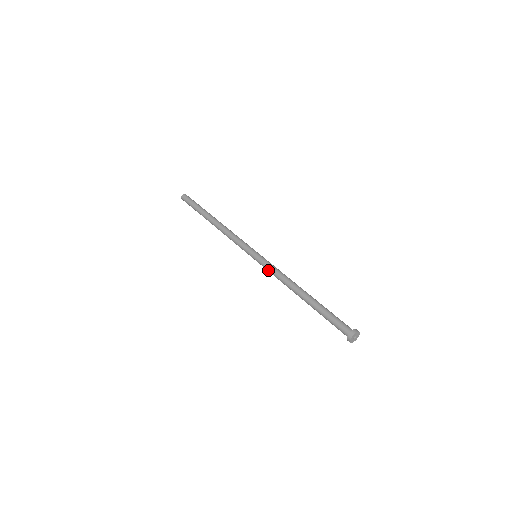
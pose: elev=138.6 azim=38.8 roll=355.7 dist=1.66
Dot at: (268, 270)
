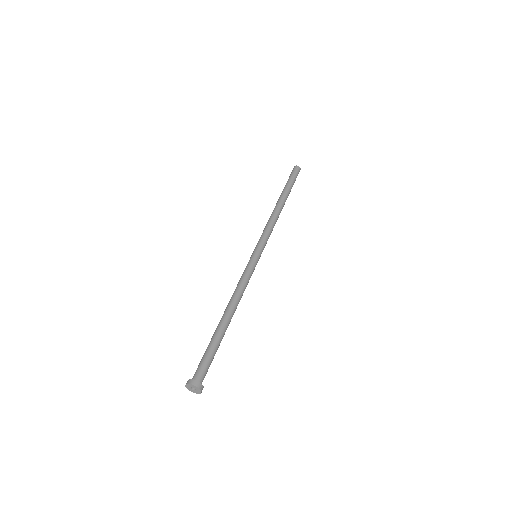
Dot at: (242, 274)
